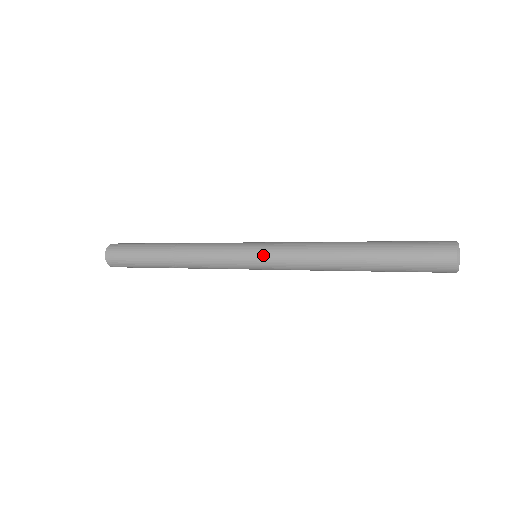
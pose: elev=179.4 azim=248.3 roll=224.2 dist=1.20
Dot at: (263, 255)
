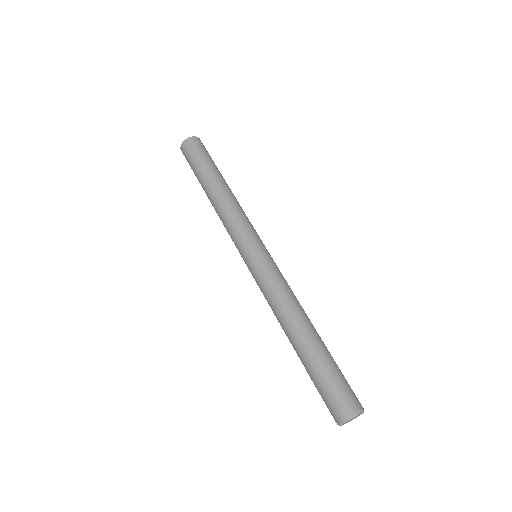
Dot at: (250, 271)
